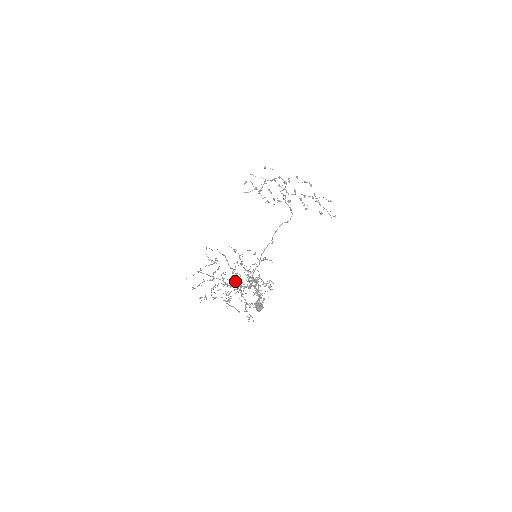
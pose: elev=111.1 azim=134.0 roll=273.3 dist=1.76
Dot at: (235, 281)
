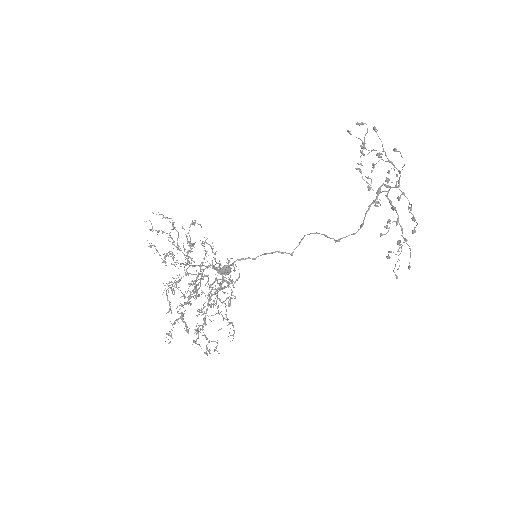
Dot at: (193, 284)
